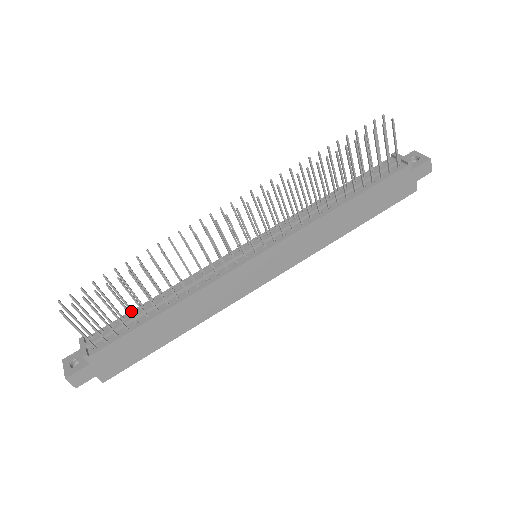
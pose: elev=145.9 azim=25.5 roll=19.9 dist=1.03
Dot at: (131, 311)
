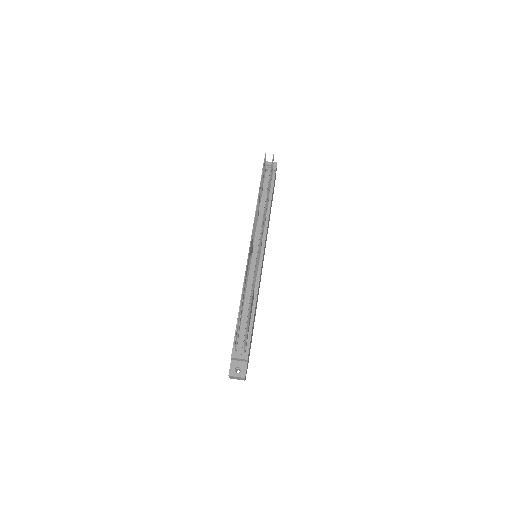
Dot at: (240, 323)
